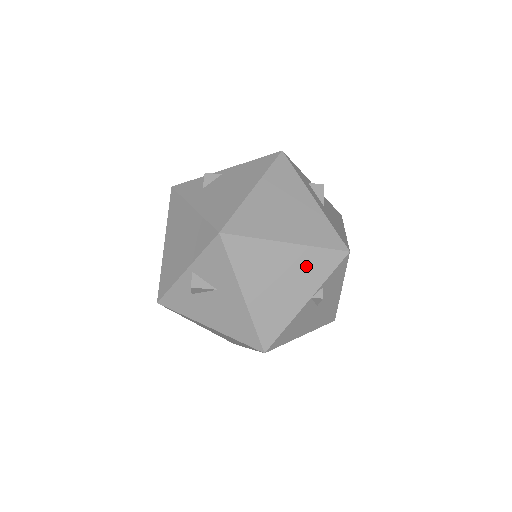
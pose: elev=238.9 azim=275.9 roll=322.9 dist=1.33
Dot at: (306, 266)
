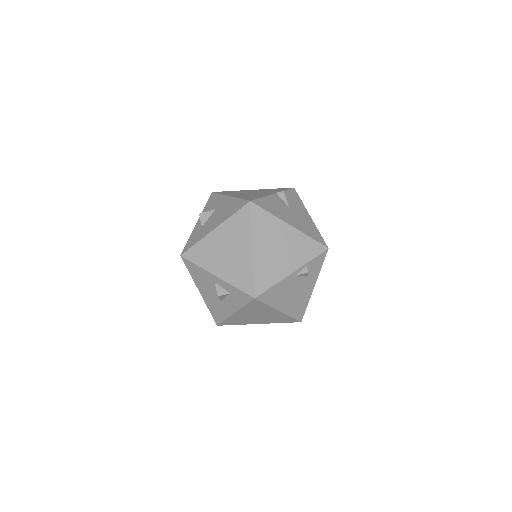
Dot at: occluded
